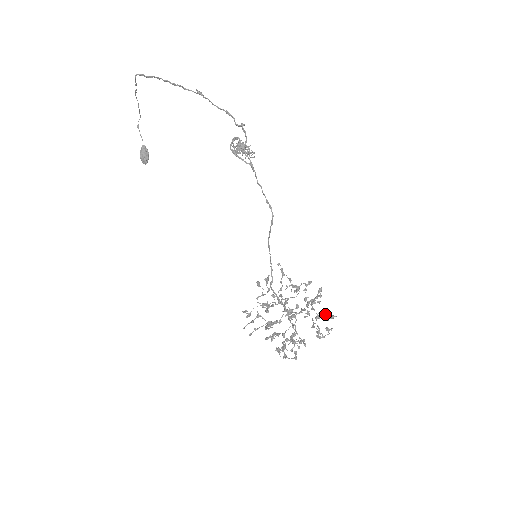
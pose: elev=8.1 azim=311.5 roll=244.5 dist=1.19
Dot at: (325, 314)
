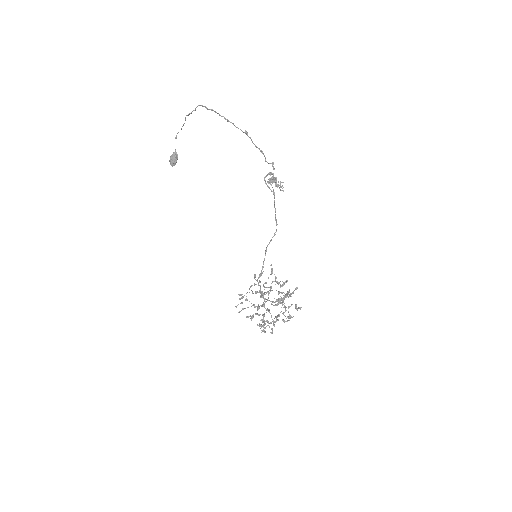
Dot at: (296, 305)
